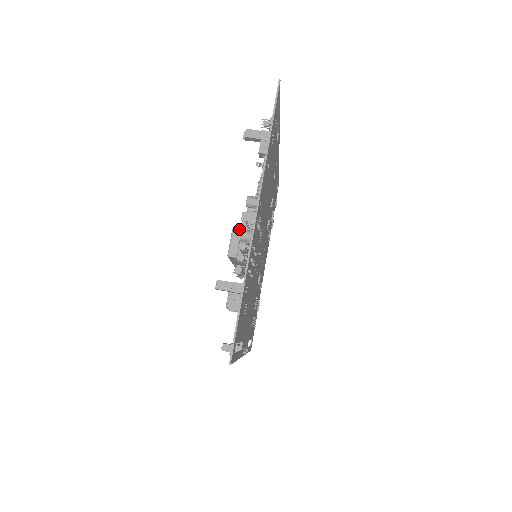
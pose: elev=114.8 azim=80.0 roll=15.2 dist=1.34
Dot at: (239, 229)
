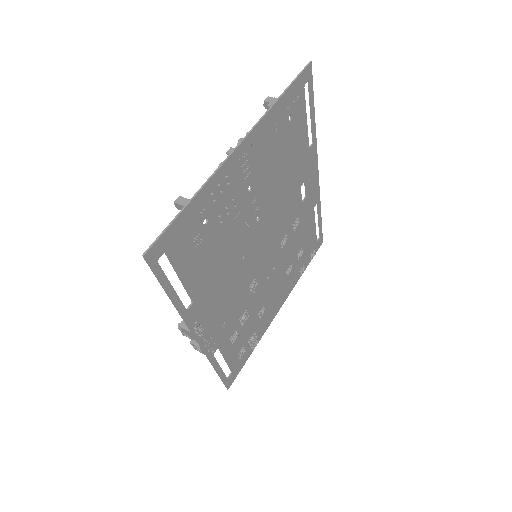
Dot at: occluded
